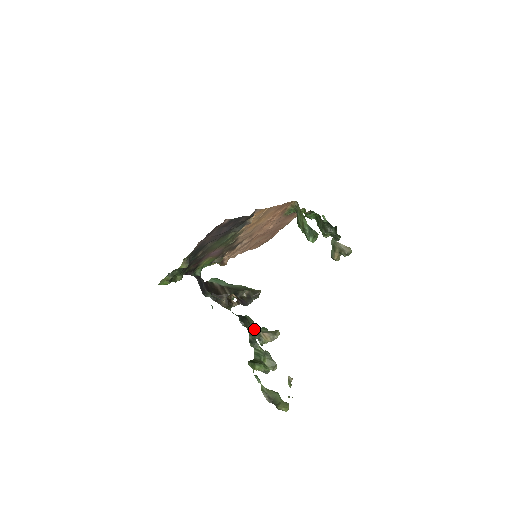
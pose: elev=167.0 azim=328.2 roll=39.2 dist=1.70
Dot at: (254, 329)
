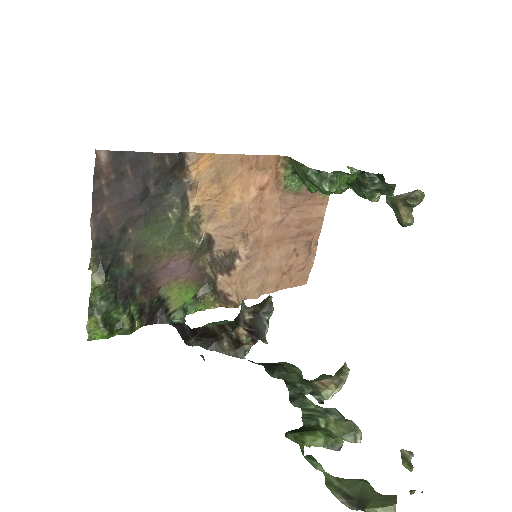
Dot at: (299, 378)
